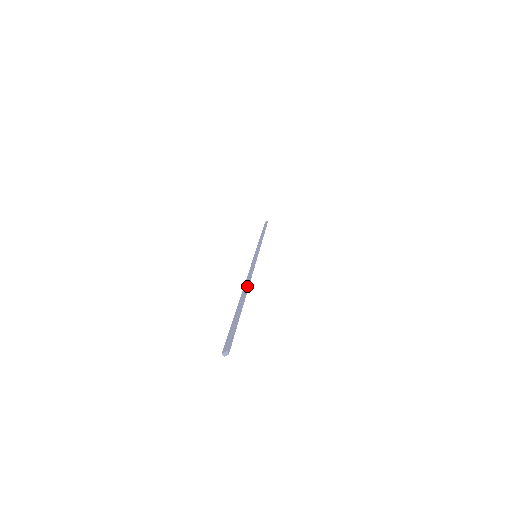
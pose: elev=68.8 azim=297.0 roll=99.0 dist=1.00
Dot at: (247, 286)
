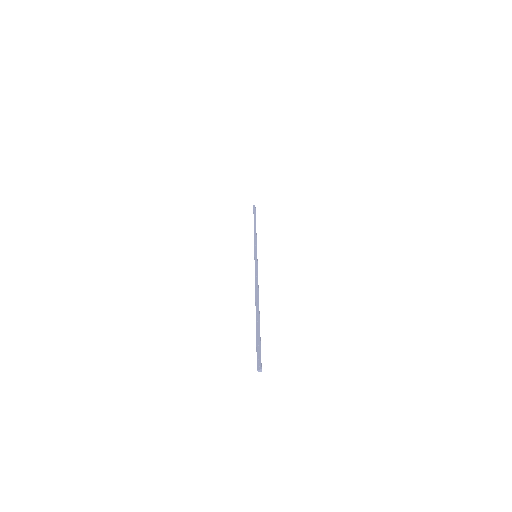
Dot at: occluded
